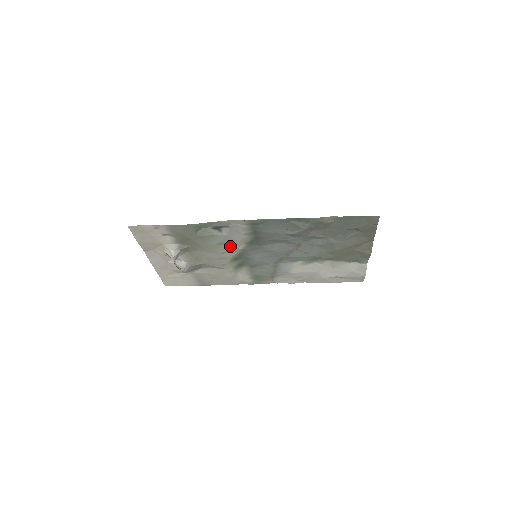
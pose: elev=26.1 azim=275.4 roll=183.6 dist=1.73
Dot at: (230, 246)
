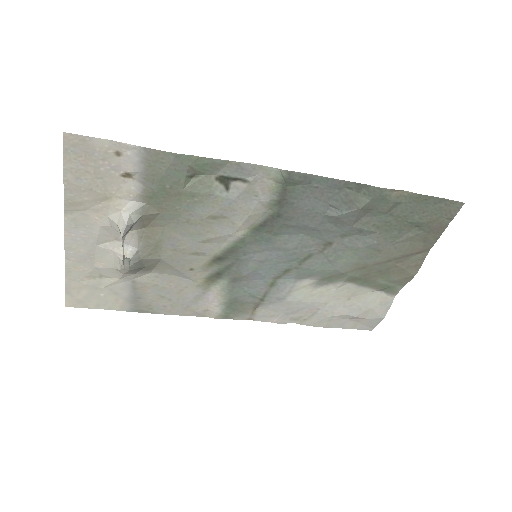
Dot at: (225, 227)
